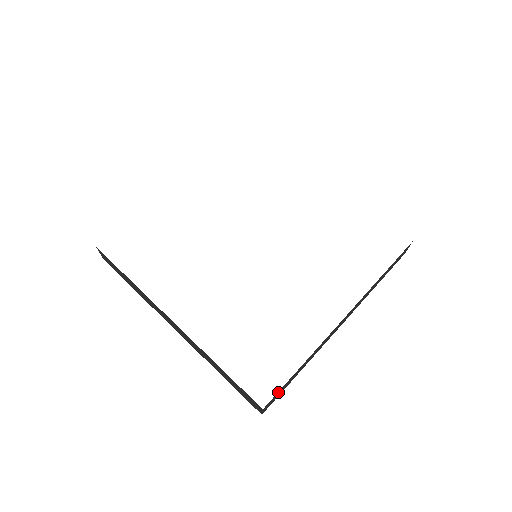
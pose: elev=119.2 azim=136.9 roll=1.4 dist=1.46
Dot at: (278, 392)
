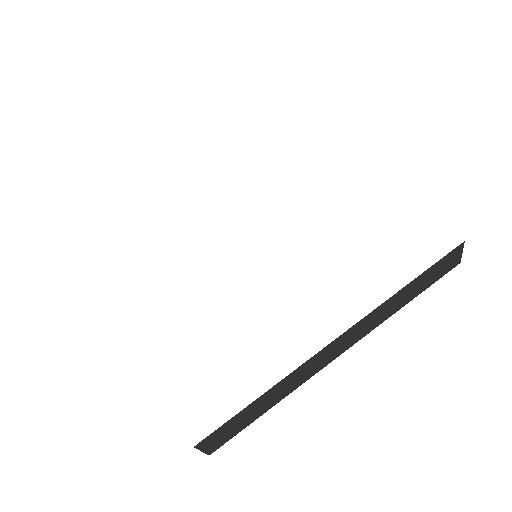
Dot at: (221, 428)
